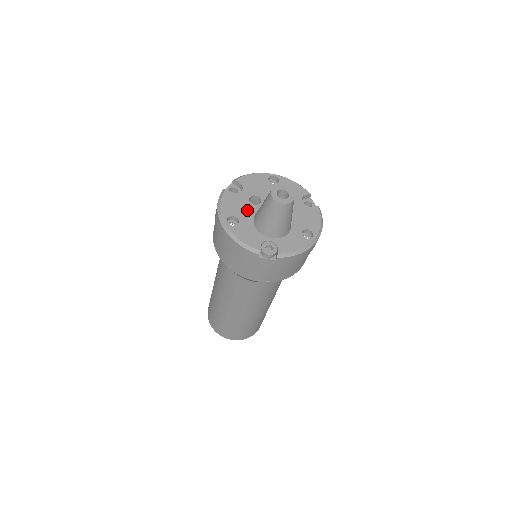
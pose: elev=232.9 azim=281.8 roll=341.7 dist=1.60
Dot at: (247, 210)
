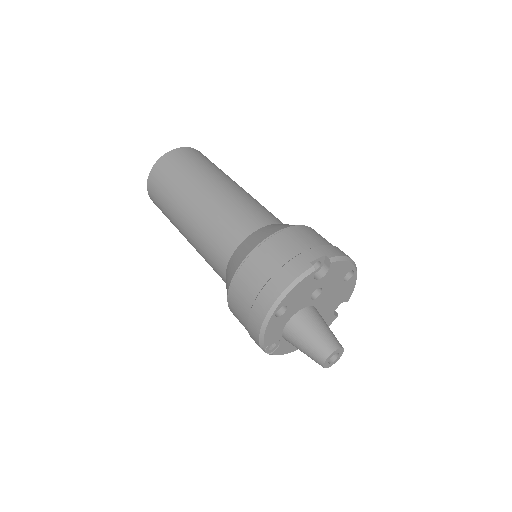
Dot at: (301, 303)
